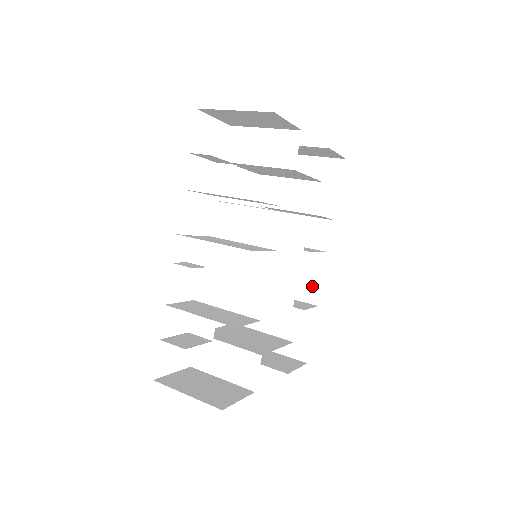
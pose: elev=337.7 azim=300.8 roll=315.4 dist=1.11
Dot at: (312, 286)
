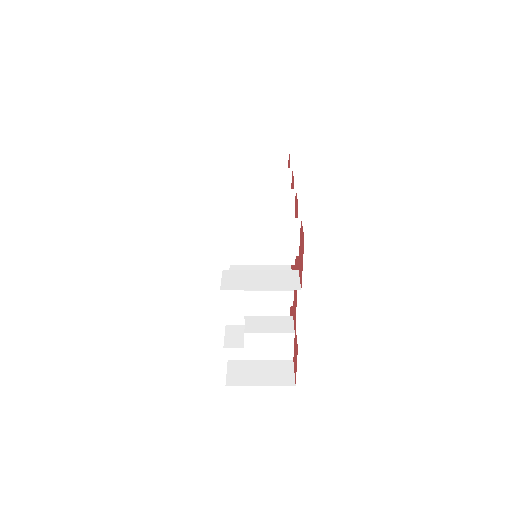
Dot at: occluded
